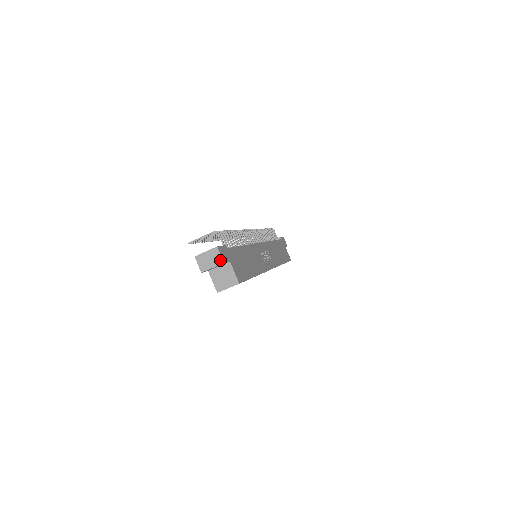
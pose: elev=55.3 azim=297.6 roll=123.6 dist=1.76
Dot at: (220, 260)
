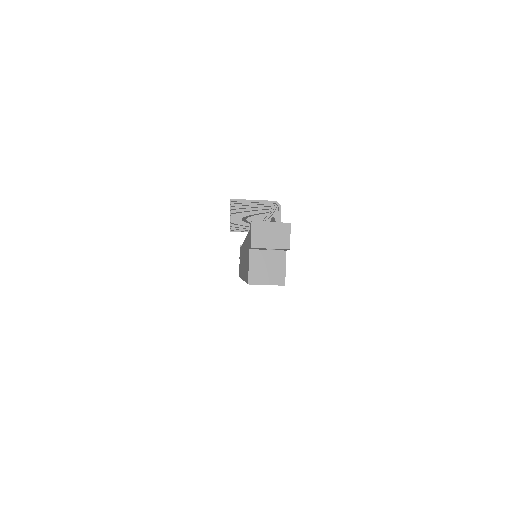
Dot at: (286, 243)
